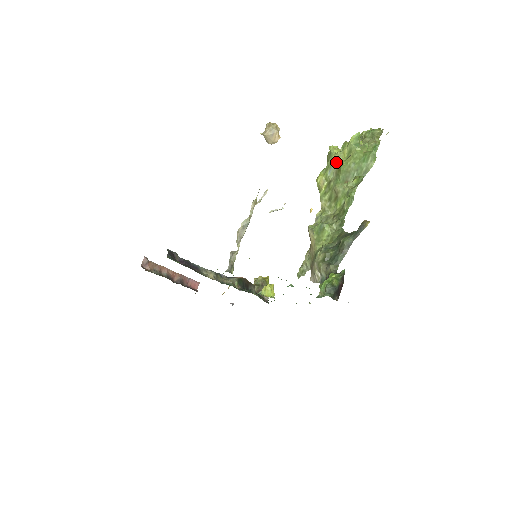
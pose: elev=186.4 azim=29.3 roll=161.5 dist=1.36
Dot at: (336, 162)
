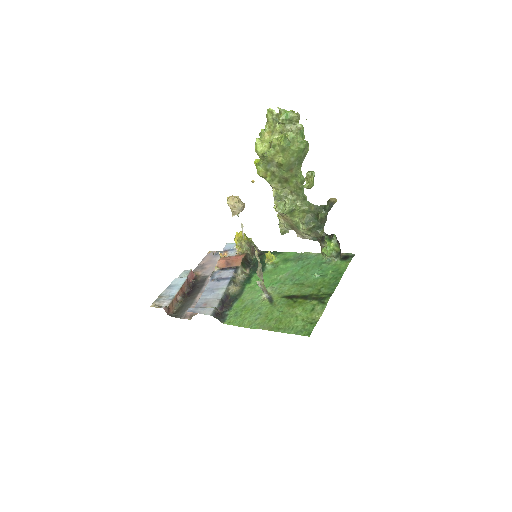
Dot at: (273, 160)
